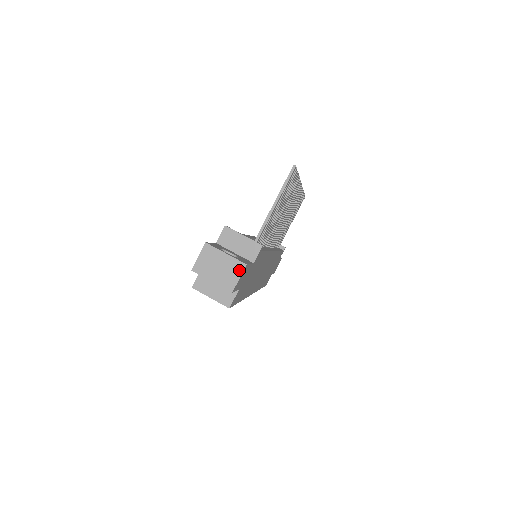
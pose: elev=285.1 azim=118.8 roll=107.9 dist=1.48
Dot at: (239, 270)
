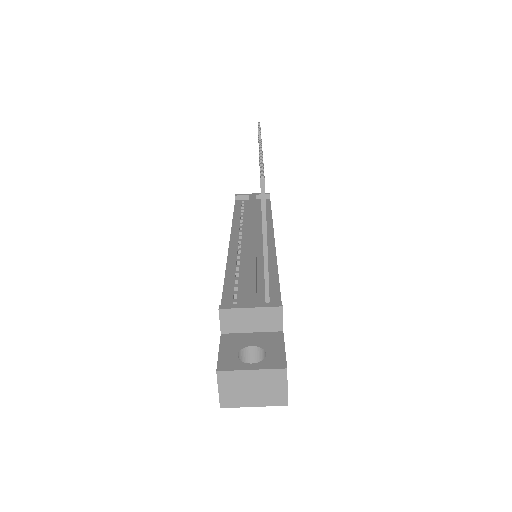
Dot at: (281, 379)
